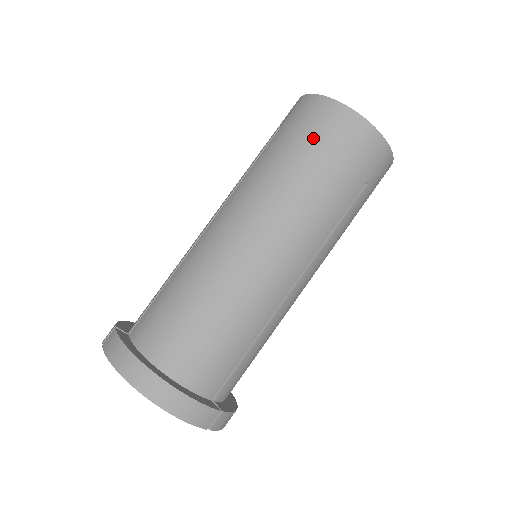
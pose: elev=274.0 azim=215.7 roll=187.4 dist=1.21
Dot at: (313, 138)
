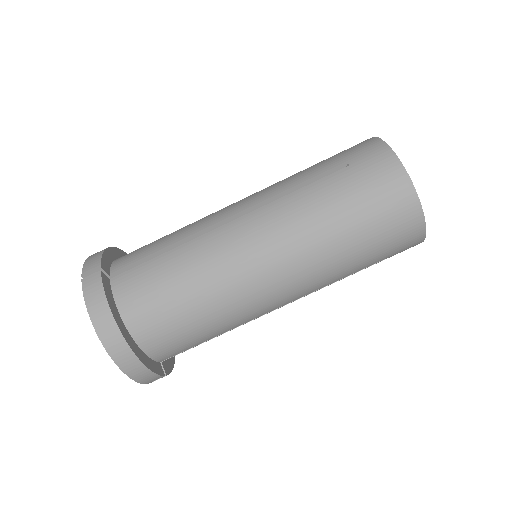
Dot at: (372, 209)
